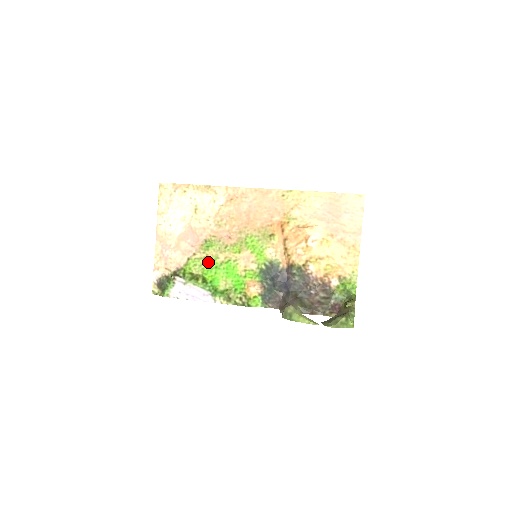
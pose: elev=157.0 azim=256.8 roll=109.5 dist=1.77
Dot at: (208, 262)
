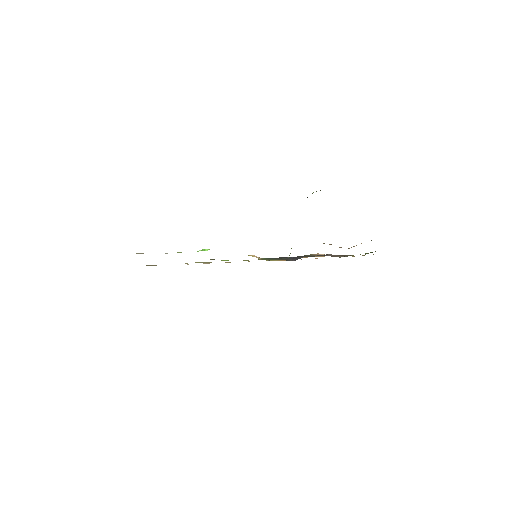
Dot at: occluded
